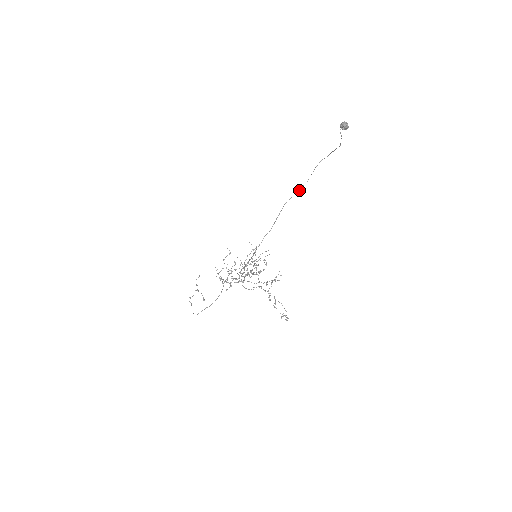
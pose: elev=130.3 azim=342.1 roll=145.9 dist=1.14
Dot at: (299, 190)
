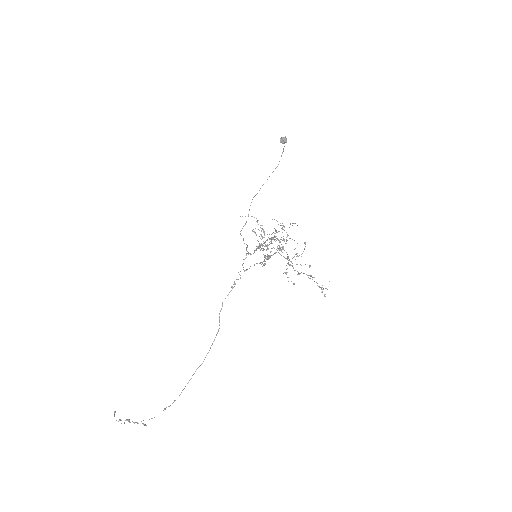
Dot at: (245, 223)
